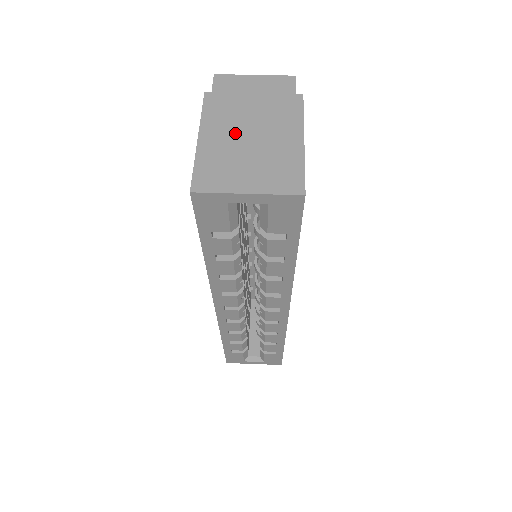
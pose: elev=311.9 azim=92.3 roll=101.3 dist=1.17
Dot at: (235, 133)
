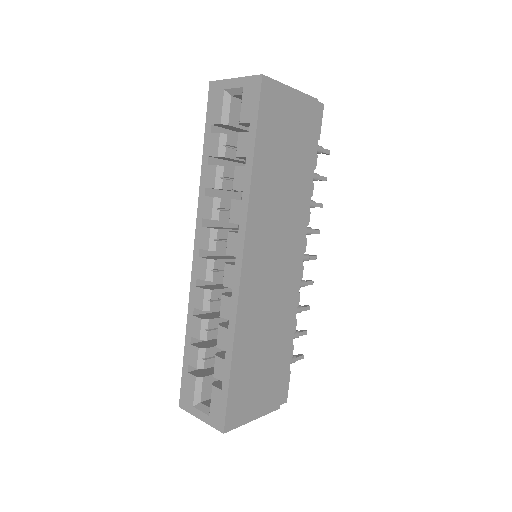
Dot at: occluded
